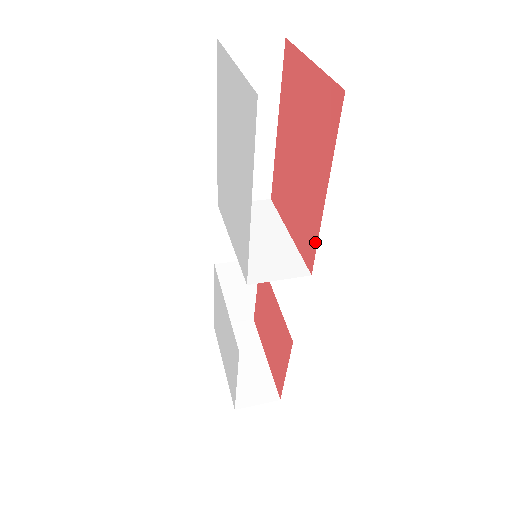
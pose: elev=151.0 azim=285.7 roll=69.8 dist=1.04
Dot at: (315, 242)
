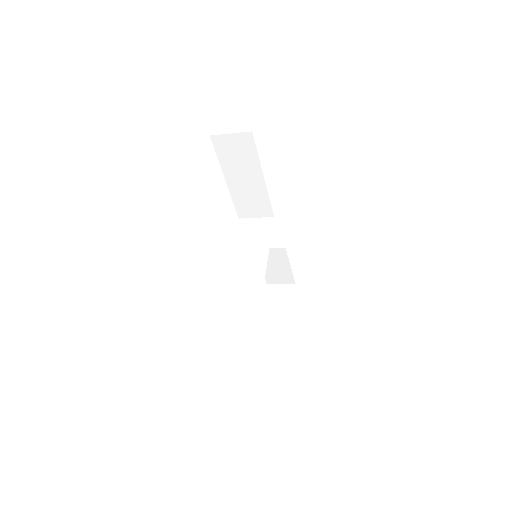
Dot at: occluded
